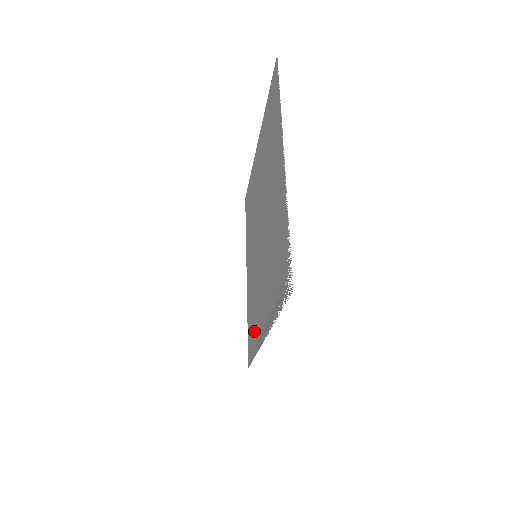
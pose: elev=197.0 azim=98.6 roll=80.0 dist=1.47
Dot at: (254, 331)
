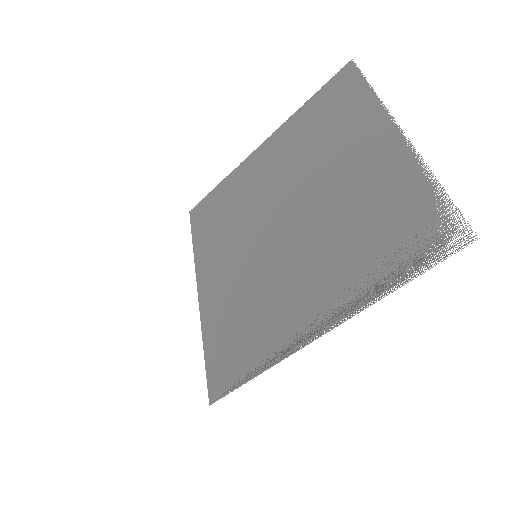
Dot at: (251, 345)
